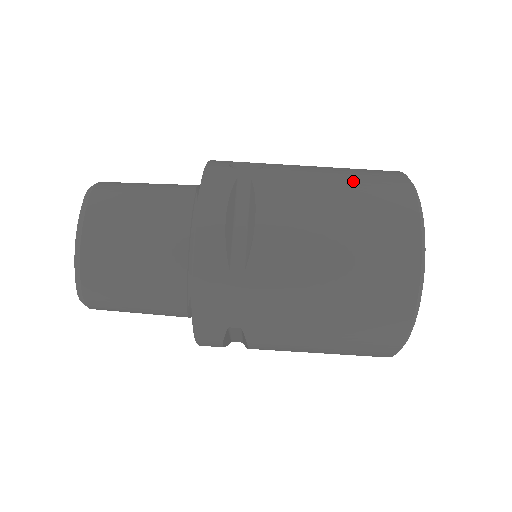
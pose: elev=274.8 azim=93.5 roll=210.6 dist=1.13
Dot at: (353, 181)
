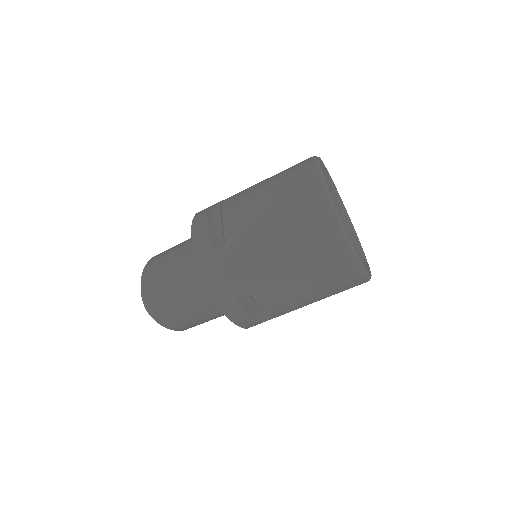
Dot at: (307, 260)
